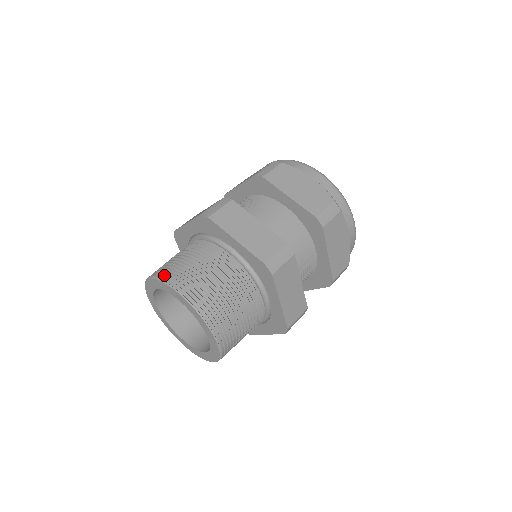
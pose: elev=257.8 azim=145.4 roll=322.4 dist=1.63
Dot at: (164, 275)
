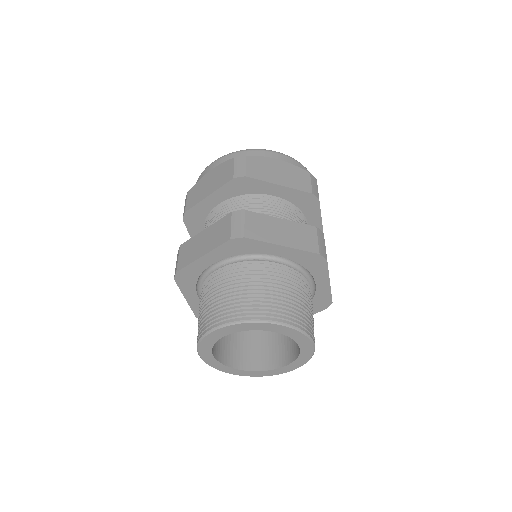
Dot at: (301, 325)
